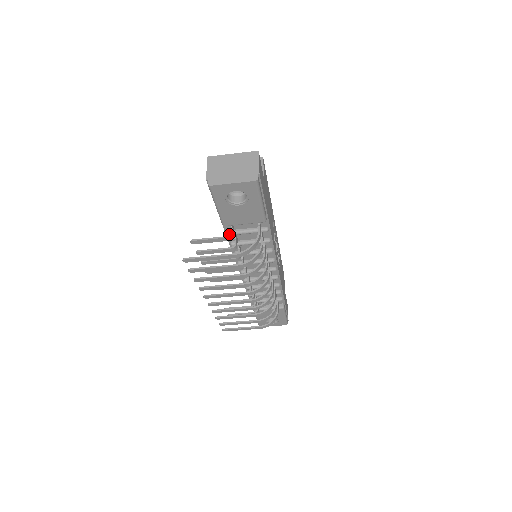
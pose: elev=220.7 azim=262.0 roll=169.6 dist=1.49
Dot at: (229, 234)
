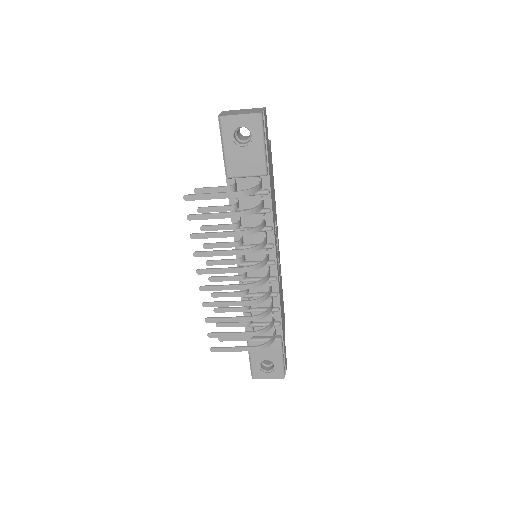
Dot at: occluded
